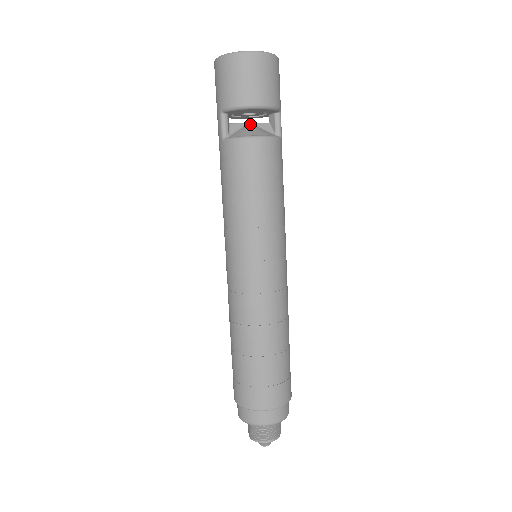
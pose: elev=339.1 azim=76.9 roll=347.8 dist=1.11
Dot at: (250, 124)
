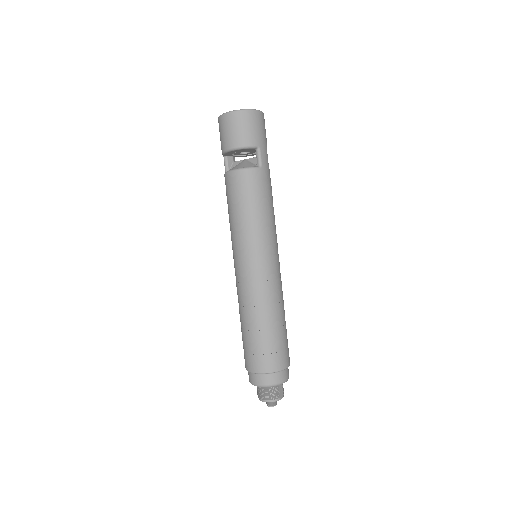
Dot at: (244, 160)
